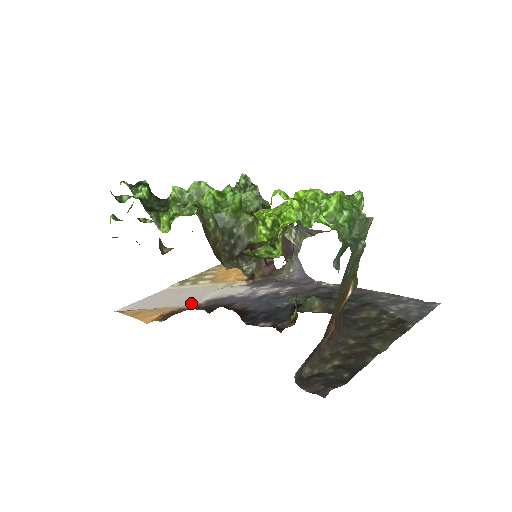
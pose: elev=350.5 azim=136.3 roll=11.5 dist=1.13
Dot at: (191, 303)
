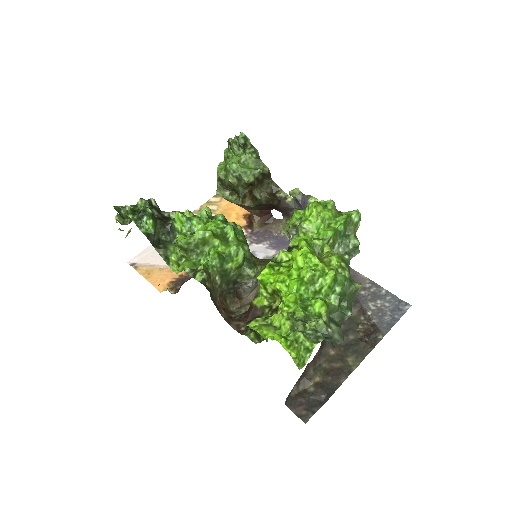
Dot at: occluded
